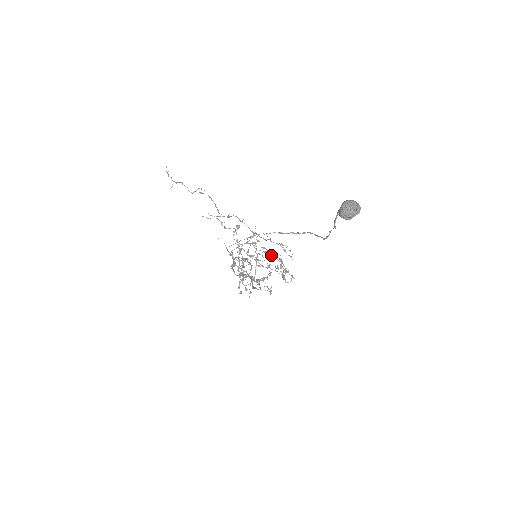
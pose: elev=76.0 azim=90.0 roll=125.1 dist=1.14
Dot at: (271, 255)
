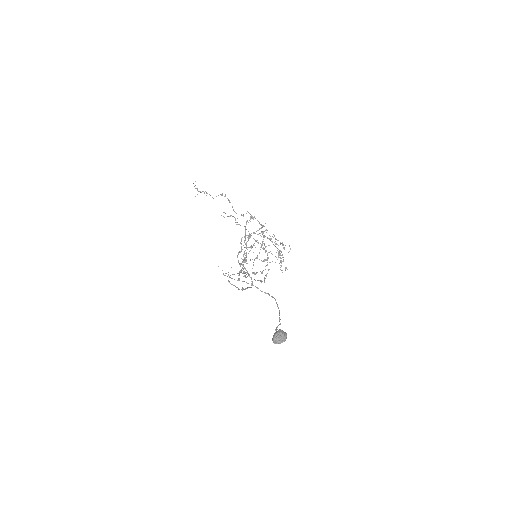
Dot at: (274, 245)
